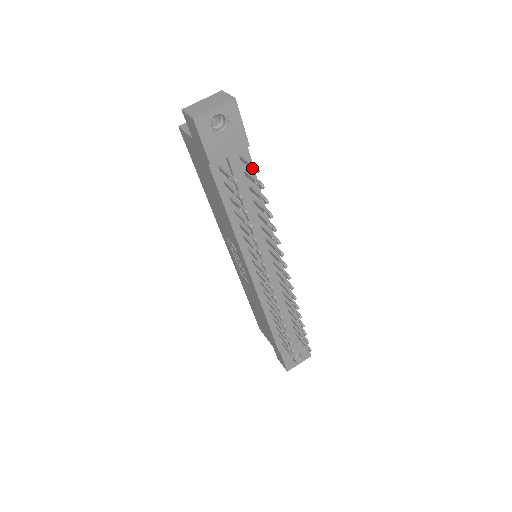
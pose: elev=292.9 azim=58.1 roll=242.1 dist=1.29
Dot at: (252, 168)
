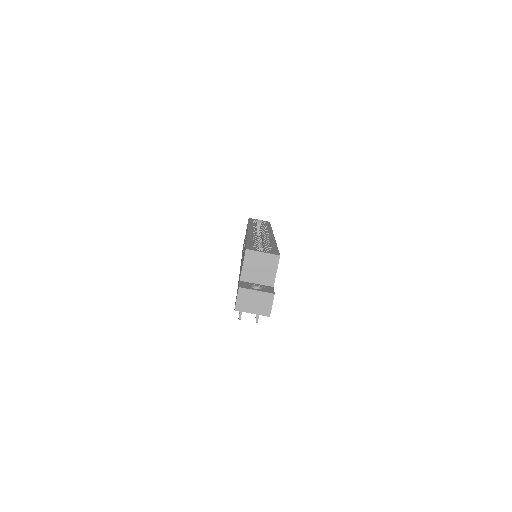
Dot at: occluded
